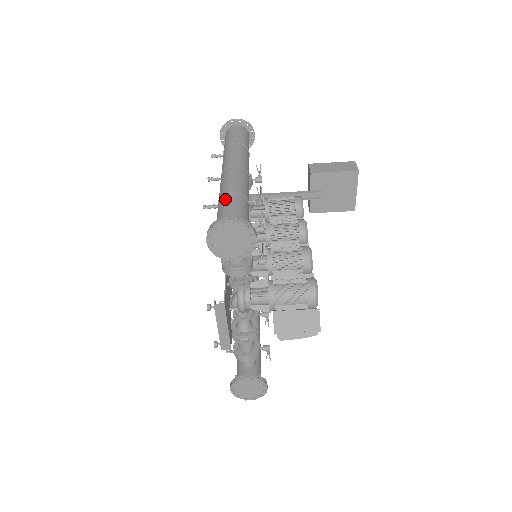
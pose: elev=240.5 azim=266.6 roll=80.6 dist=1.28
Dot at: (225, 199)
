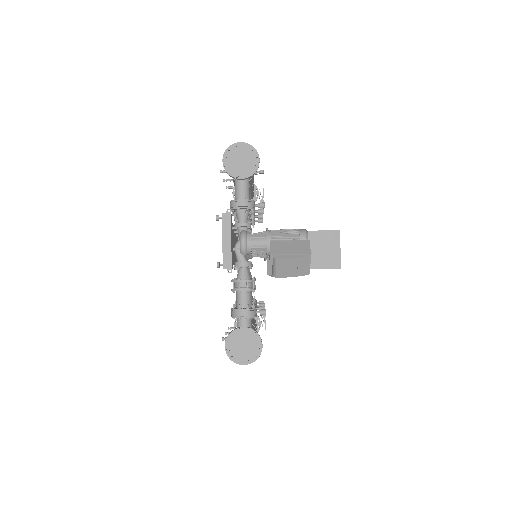
Dot at: occluded
